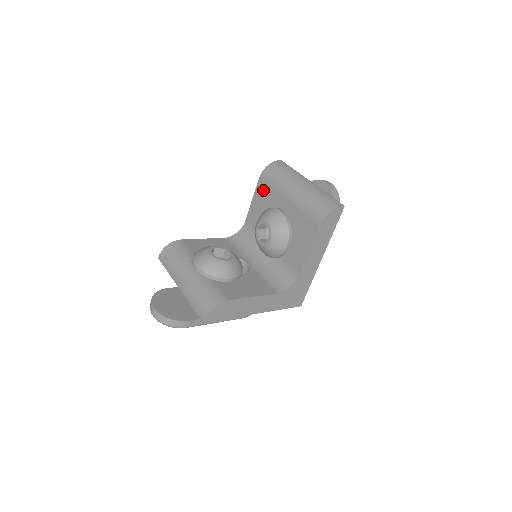
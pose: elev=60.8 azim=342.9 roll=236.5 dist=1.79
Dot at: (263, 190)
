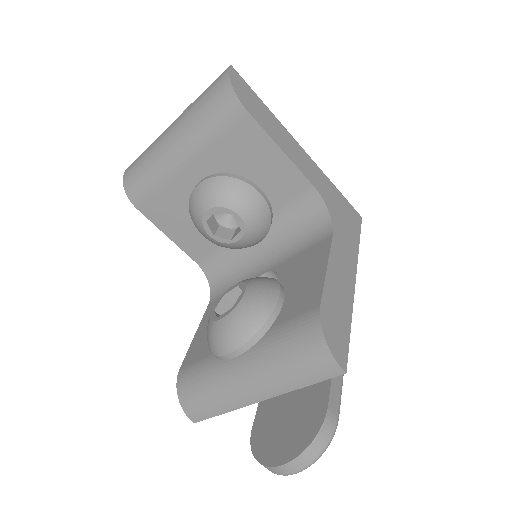
Dot at: (158, 209)
